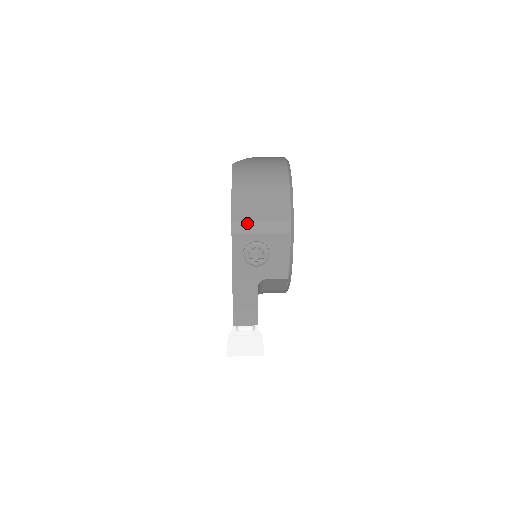
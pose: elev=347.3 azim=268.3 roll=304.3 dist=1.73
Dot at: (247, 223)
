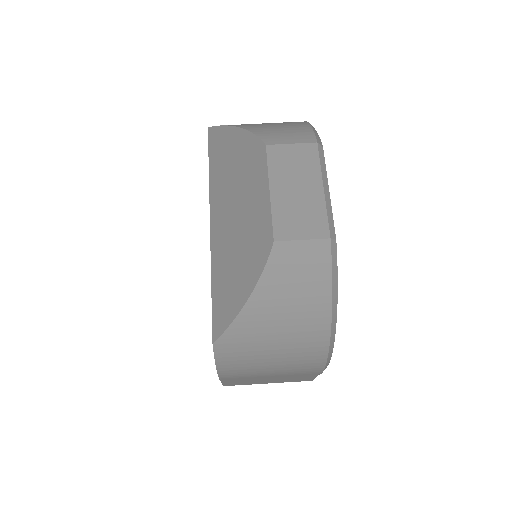
Dot at: (247, 384)
